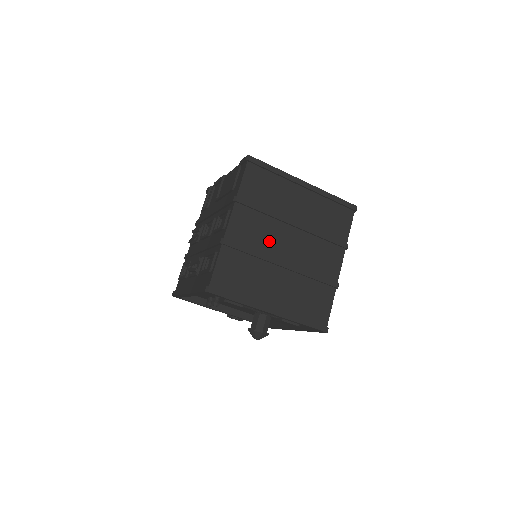
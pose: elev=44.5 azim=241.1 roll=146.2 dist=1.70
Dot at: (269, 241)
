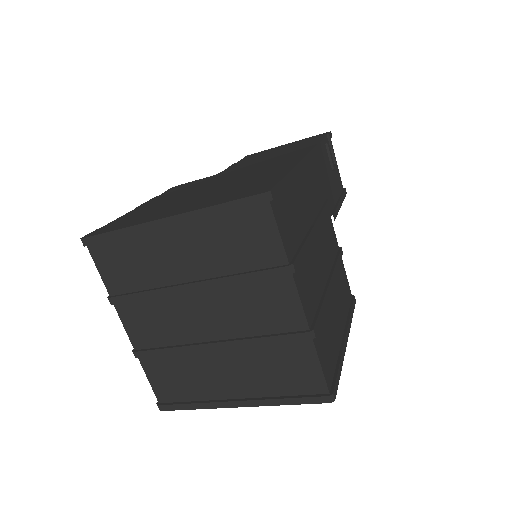
Dot at: (180, 325)
